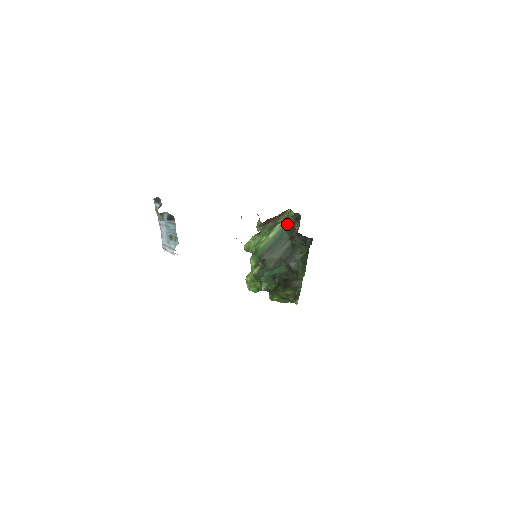
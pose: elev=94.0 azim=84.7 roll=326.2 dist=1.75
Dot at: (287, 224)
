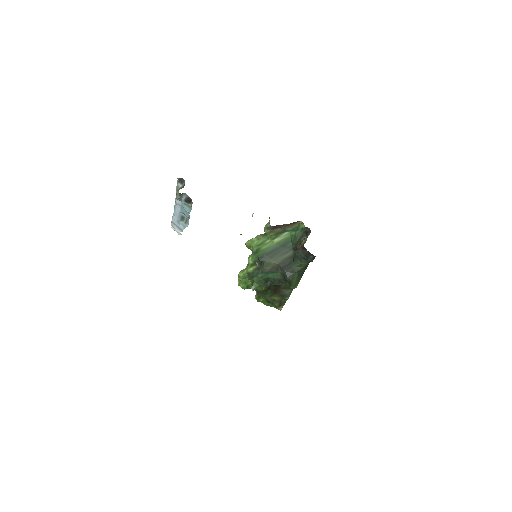
Dot at: (295, 234)
